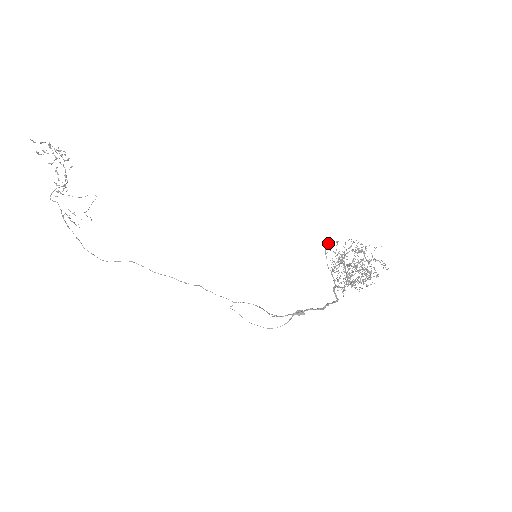
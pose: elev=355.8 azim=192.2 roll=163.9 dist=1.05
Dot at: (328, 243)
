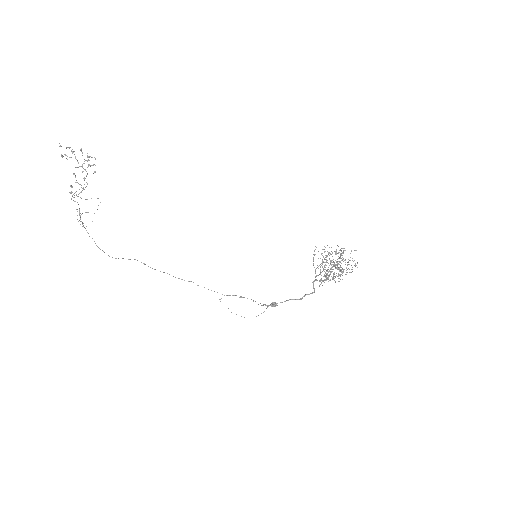
Dot at: (316, 247)
